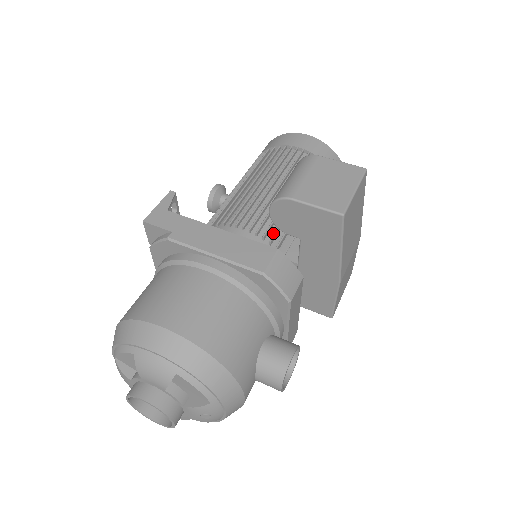
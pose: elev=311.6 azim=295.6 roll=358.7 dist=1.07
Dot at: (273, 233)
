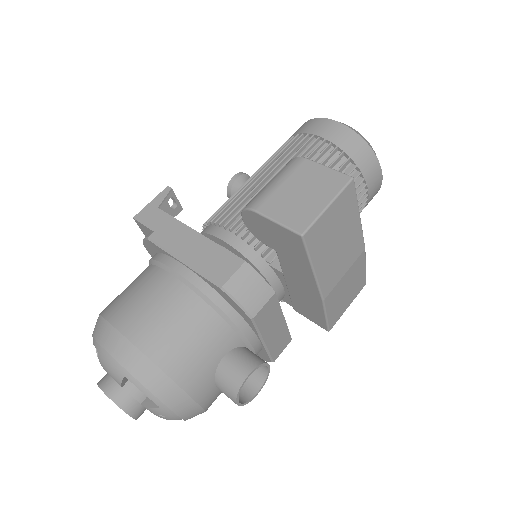
Dot at: occluded
